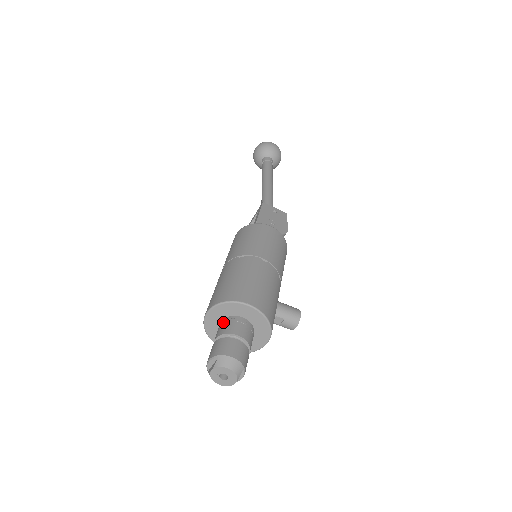
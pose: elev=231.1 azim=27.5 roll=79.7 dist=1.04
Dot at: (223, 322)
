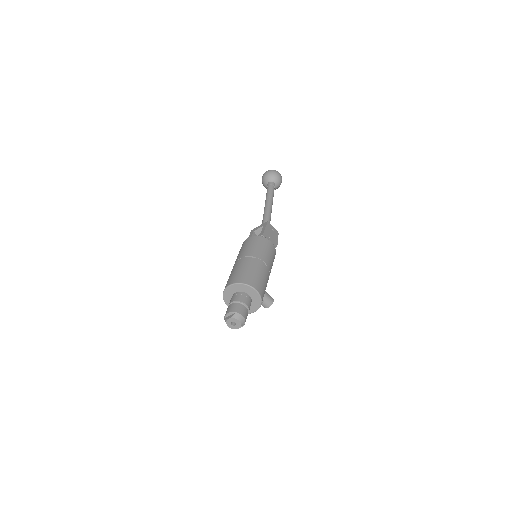
Dot at: (238, 294)
